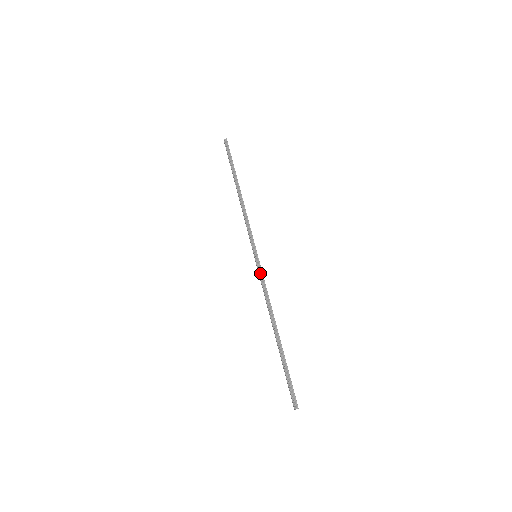
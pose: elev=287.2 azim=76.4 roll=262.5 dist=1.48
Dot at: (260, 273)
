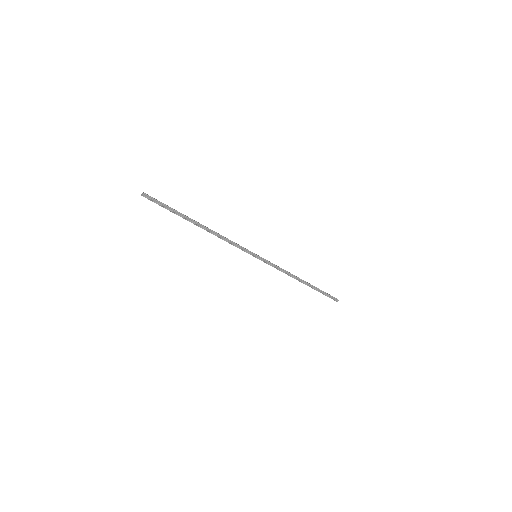
Dot at: (269, 264)
